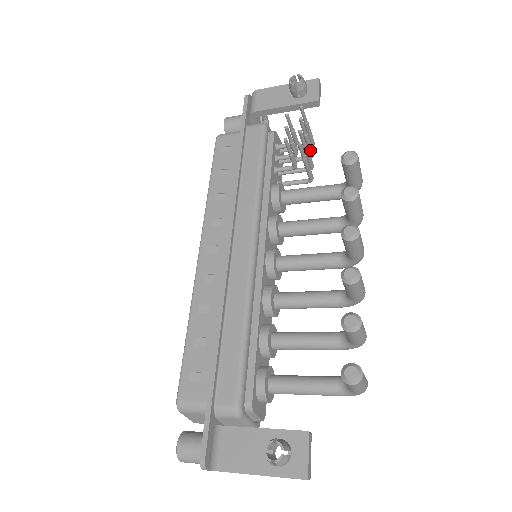
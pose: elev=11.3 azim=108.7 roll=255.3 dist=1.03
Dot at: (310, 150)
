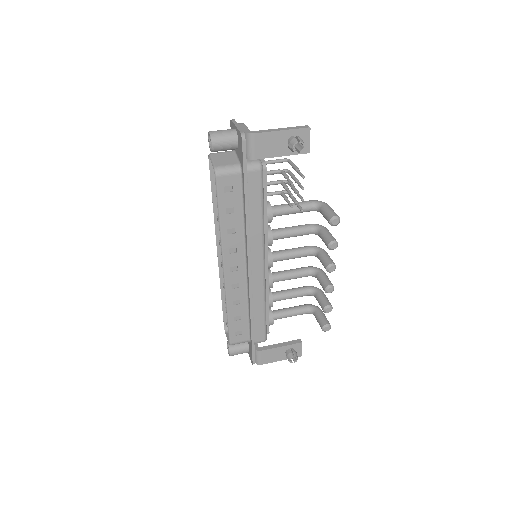
Dot at: occluded
